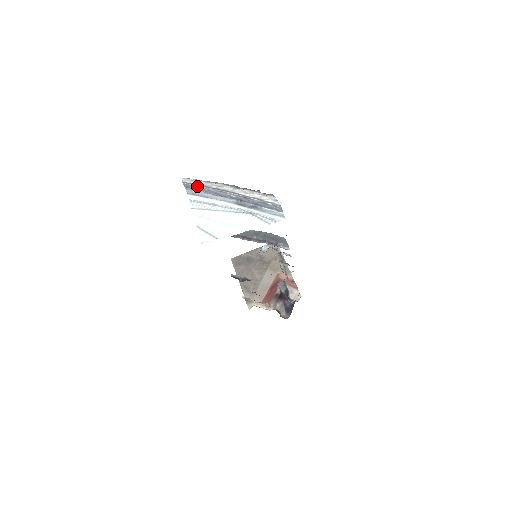
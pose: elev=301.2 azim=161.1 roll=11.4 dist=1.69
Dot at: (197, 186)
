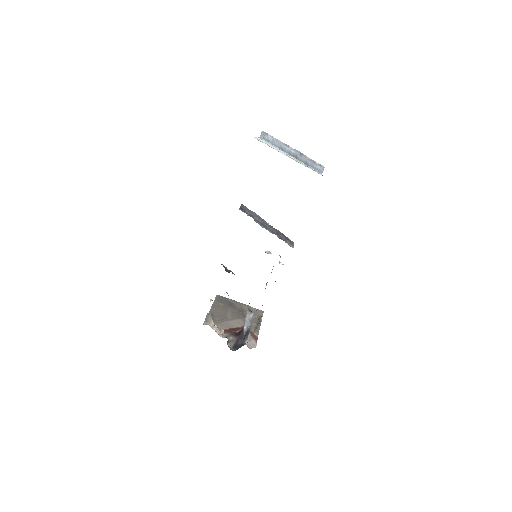
Dot at: (271, 136)
